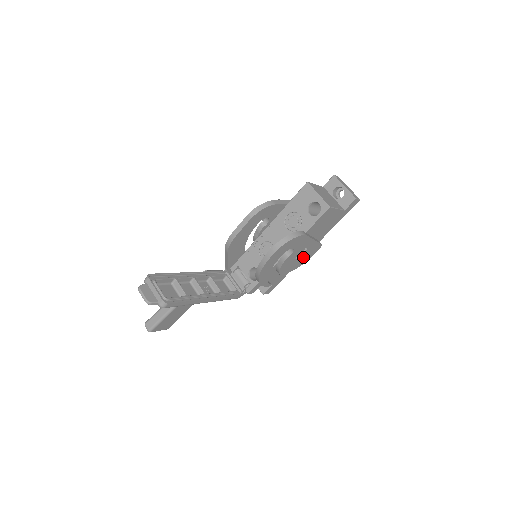
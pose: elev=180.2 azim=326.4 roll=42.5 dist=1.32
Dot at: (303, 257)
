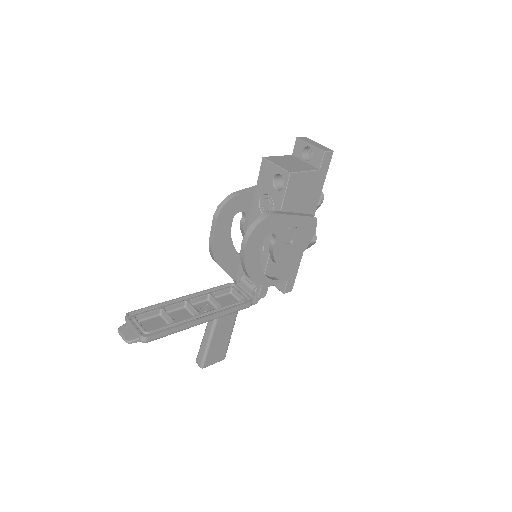
Dot at: (300, 239)
